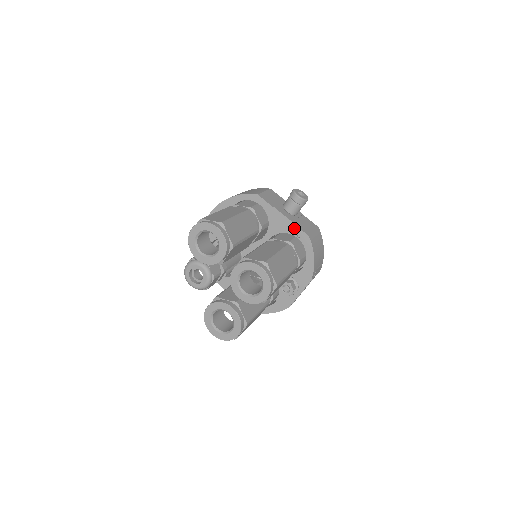
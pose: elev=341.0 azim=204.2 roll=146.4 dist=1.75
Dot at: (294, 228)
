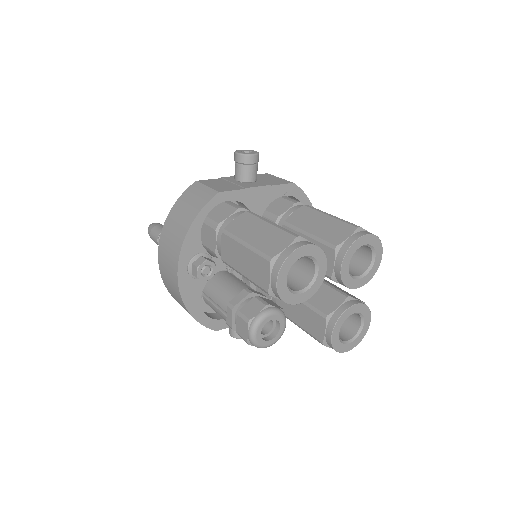
Dot at: (276, 189)
